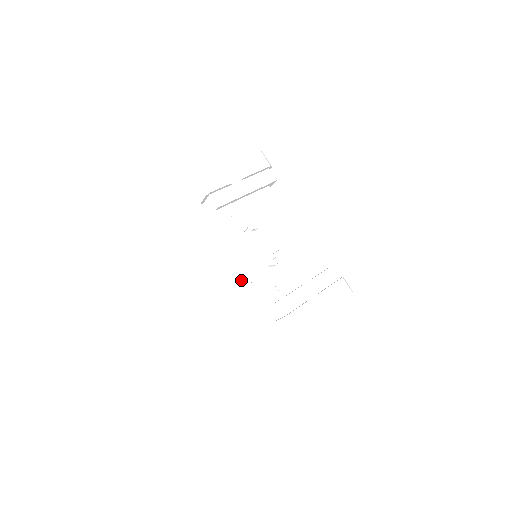
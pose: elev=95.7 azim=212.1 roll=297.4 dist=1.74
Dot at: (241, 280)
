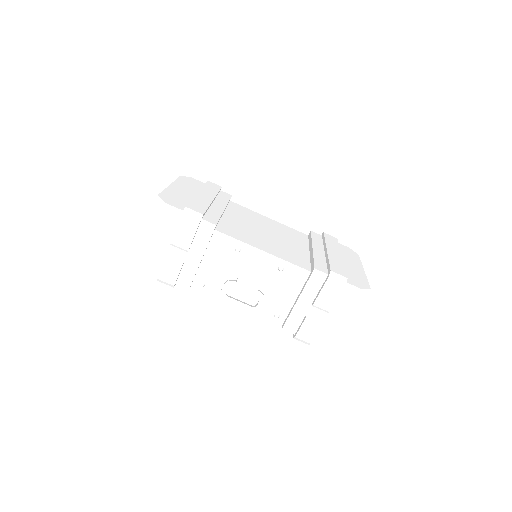
Dot at: occluded
